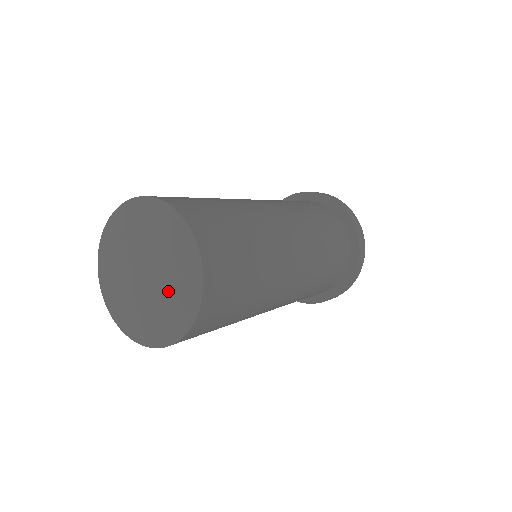
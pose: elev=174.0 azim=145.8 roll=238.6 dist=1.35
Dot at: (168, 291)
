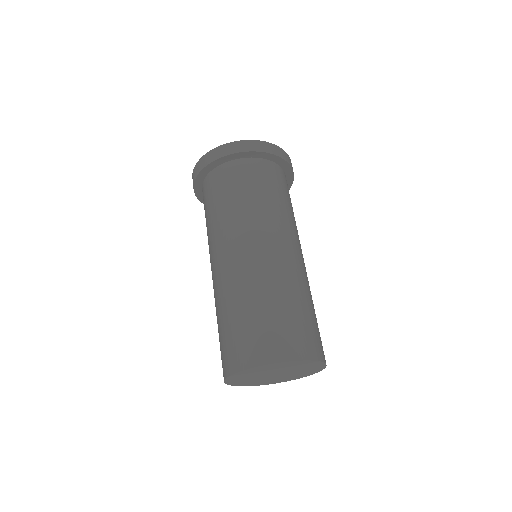
Dot at: (298, 372)
